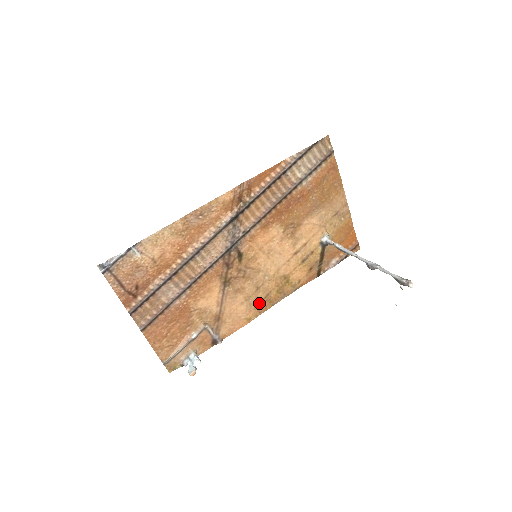
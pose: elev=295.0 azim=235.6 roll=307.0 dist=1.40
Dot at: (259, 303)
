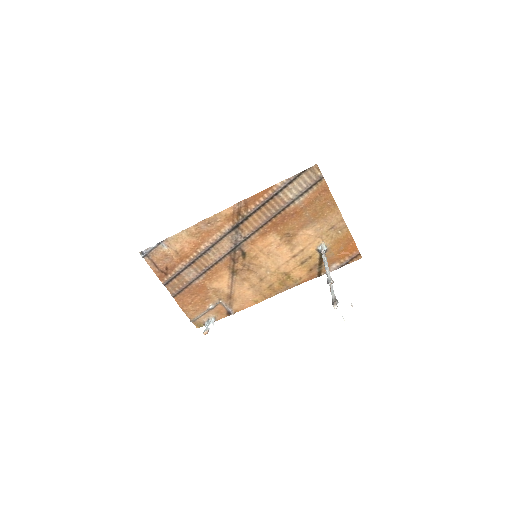
Dot at: (264, 291)
